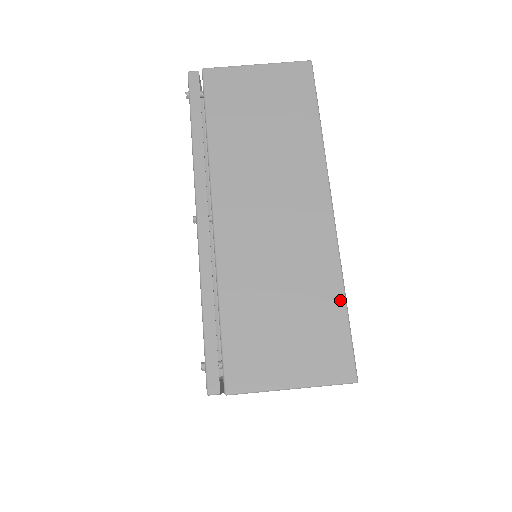
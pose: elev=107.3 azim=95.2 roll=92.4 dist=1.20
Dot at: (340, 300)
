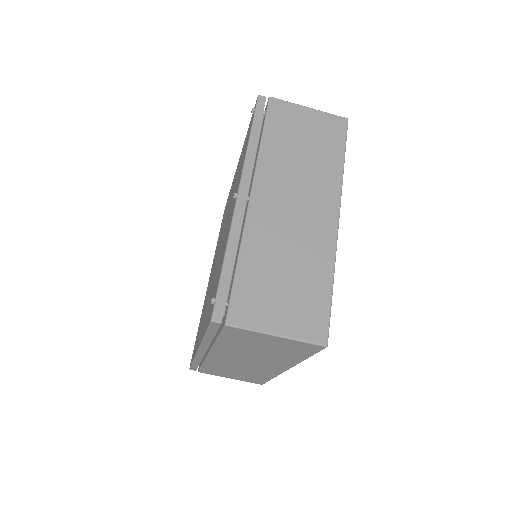
Dot at: (329, 285)
